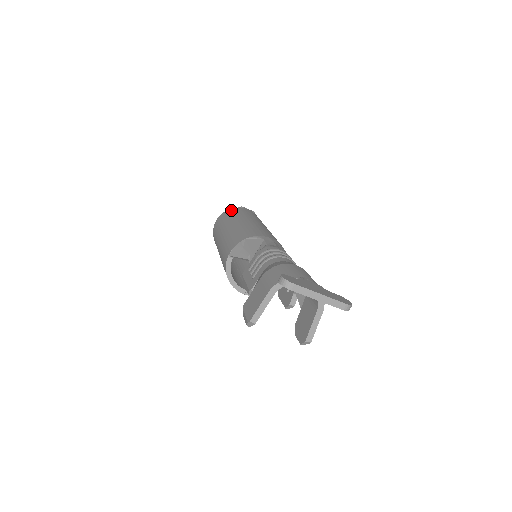
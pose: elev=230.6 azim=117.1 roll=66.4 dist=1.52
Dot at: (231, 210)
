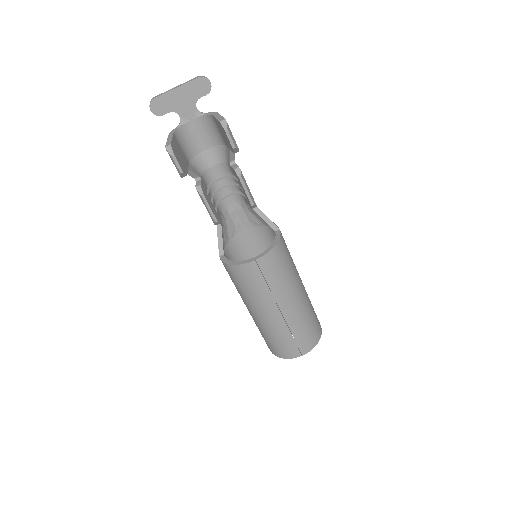
Dot at: occluded
